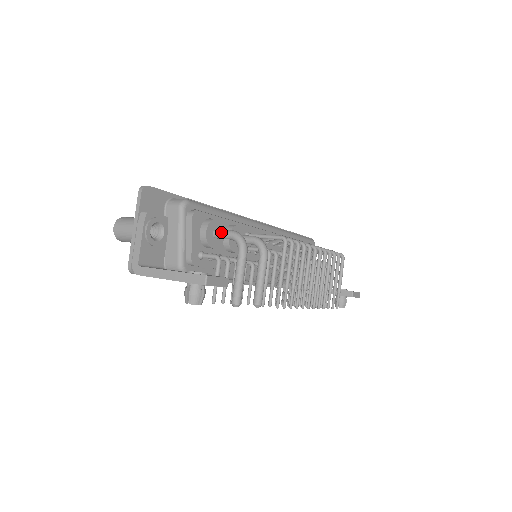
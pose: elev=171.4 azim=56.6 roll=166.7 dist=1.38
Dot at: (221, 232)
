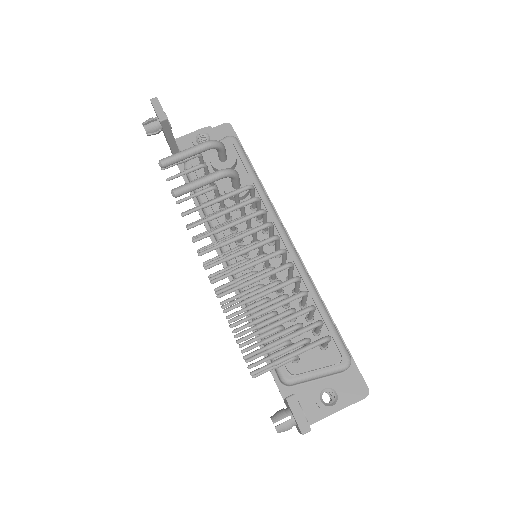
Dot at: occluded
